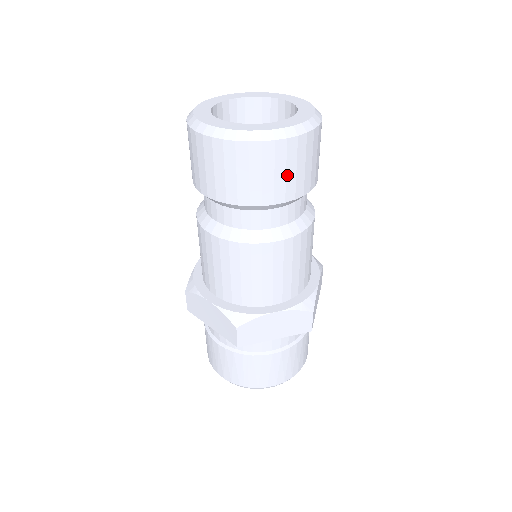
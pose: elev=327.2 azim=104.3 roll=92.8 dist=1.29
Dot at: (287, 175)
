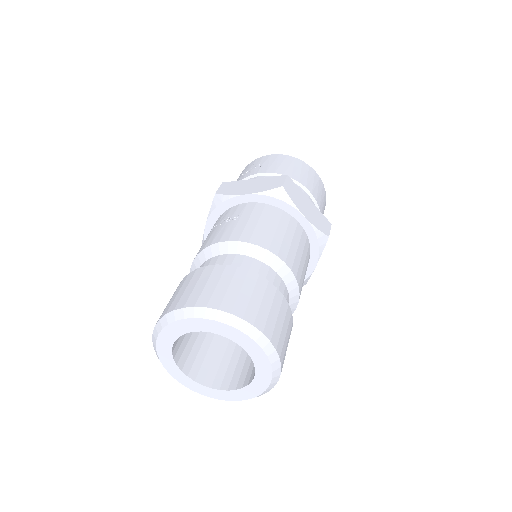
Dot at: occluded
